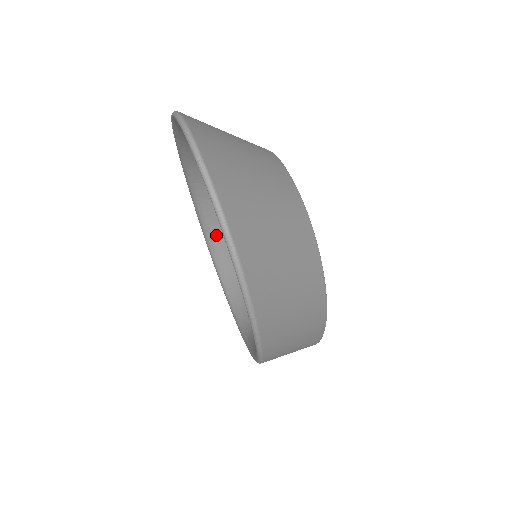
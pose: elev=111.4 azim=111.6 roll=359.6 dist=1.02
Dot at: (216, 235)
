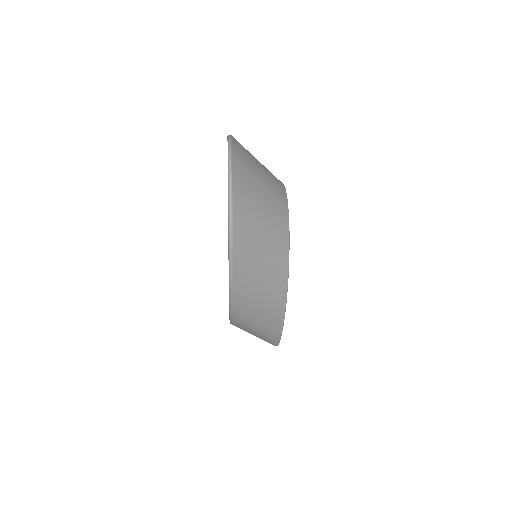
Dot at: occluded
